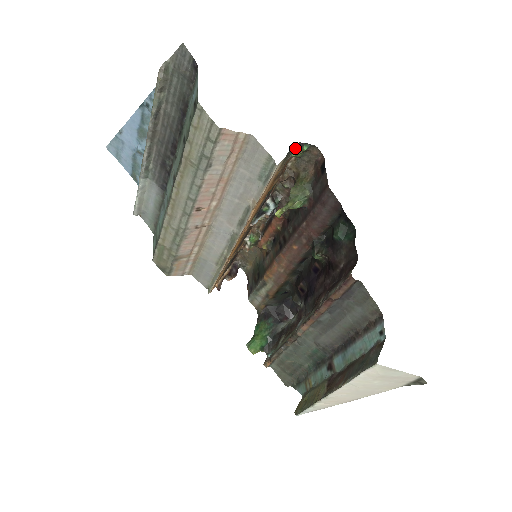
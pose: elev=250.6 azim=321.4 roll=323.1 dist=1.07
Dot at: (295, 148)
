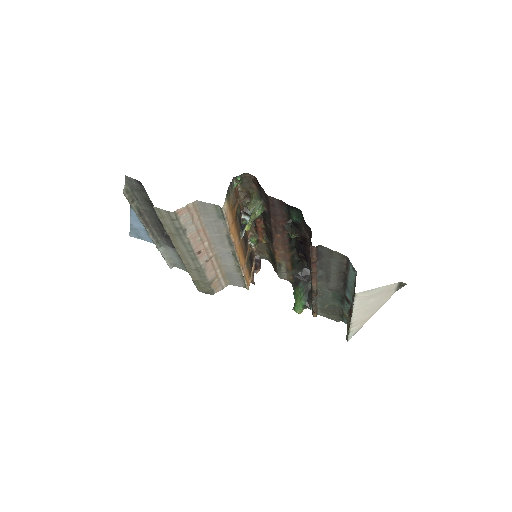
Dot at: (233, 181)
